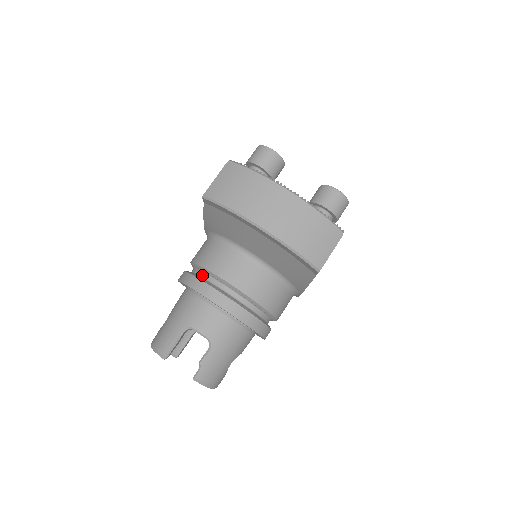
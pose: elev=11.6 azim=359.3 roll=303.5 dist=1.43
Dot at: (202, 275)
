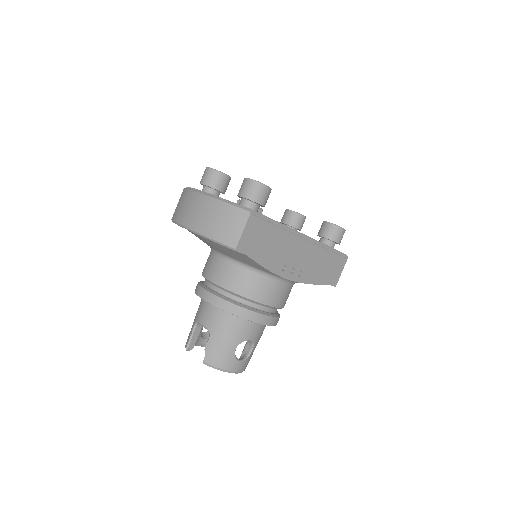
Dot at: occluded
